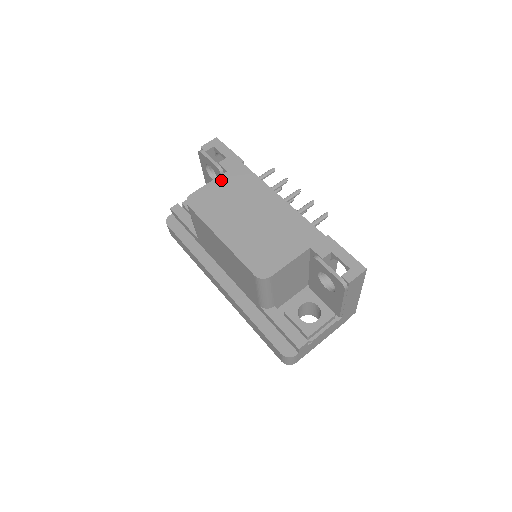
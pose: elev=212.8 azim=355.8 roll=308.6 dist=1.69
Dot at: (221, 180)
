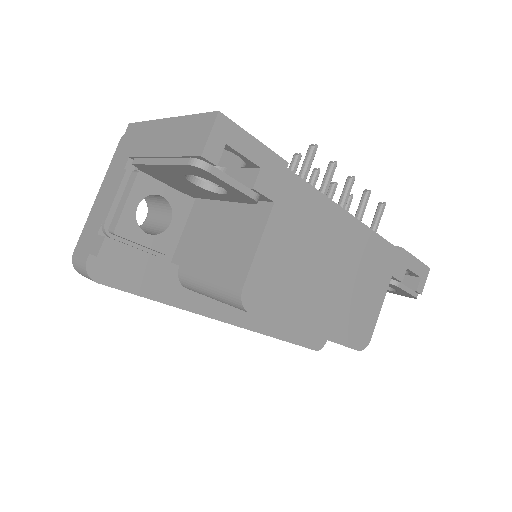
Dot at: (274, 229)
